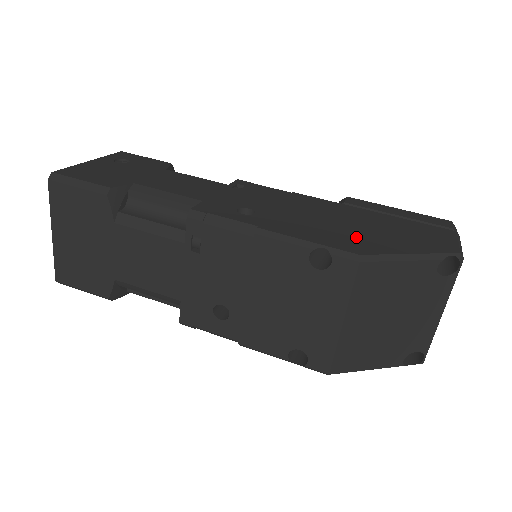
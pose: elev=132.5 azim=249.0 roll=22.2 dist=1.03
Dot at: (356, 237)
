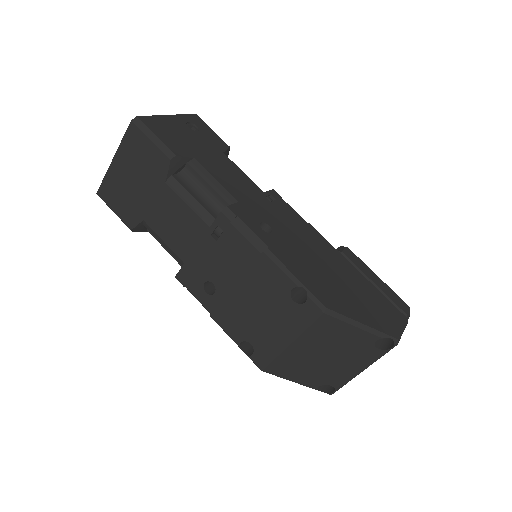
Dot at: (333, 290)
